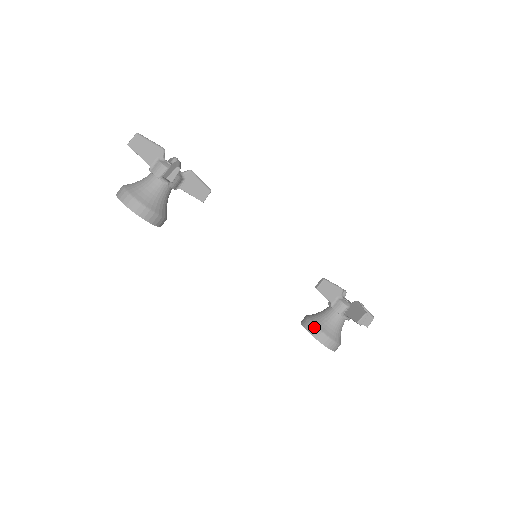
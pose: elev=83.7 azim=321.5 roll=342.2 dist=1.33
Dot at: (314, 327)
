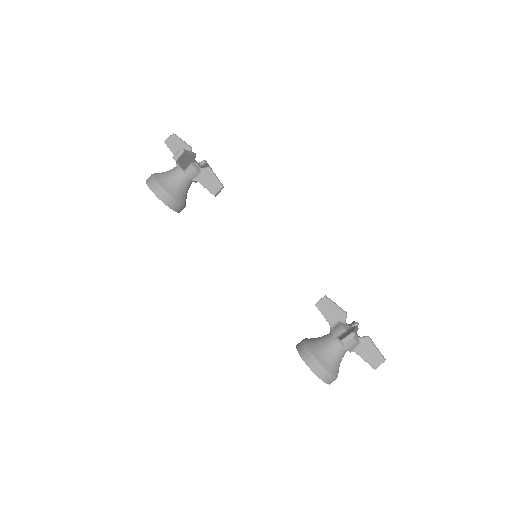
Dot at: (303, 345)
